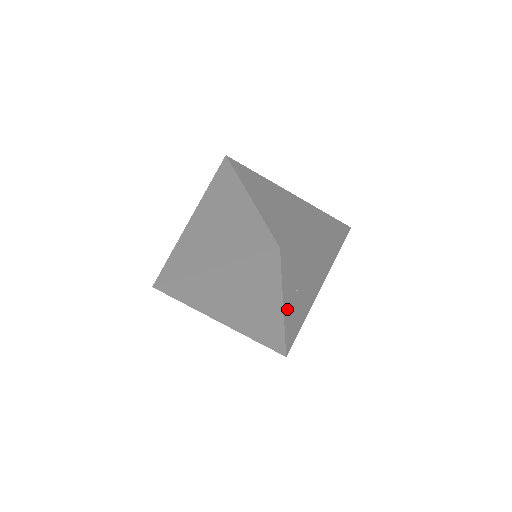
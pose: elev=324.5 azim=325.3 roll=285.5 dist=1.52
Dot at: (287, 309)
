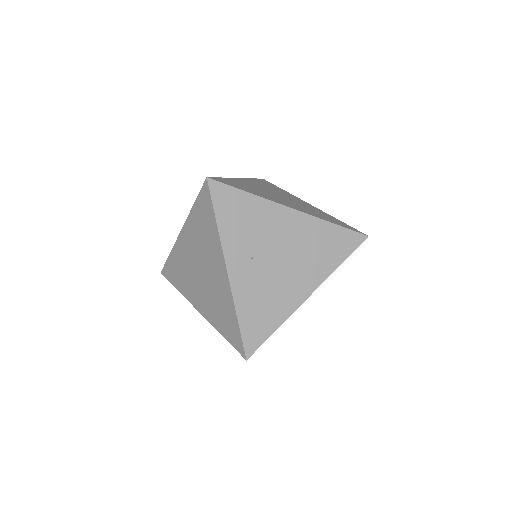
Dot at: (236, 276)
